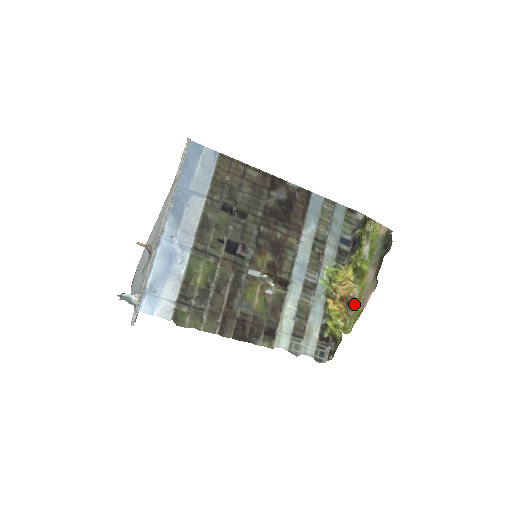
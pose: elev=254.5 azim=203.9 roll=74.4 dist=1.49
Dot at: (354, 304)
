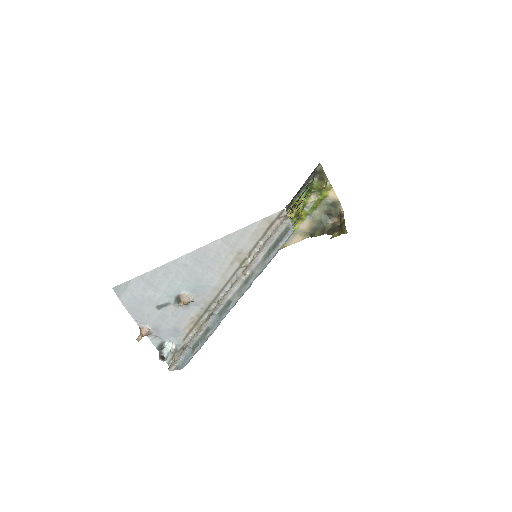
Dot at: occluded
